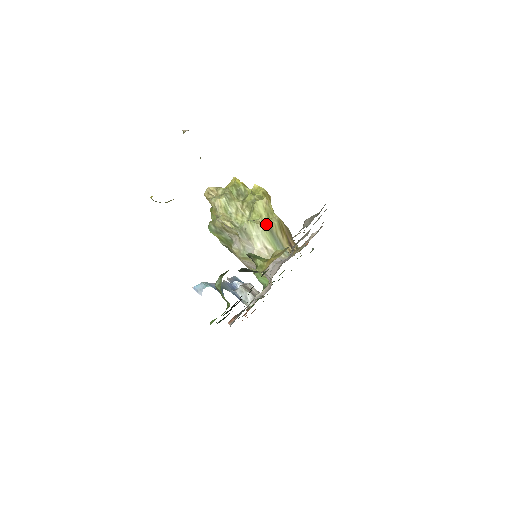
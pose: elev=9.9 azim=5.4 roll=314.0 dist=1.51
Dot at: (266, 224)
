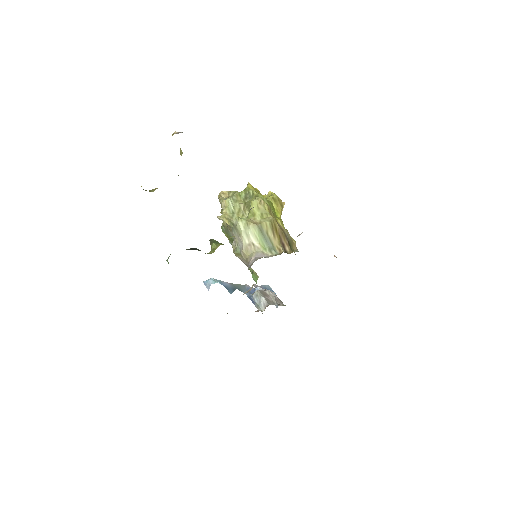
Dot at: (257, 222)
